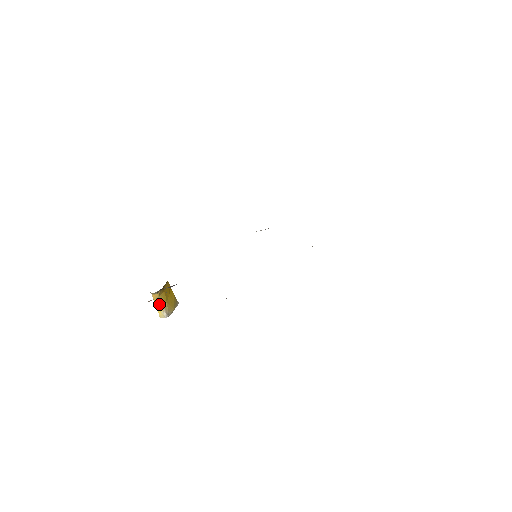
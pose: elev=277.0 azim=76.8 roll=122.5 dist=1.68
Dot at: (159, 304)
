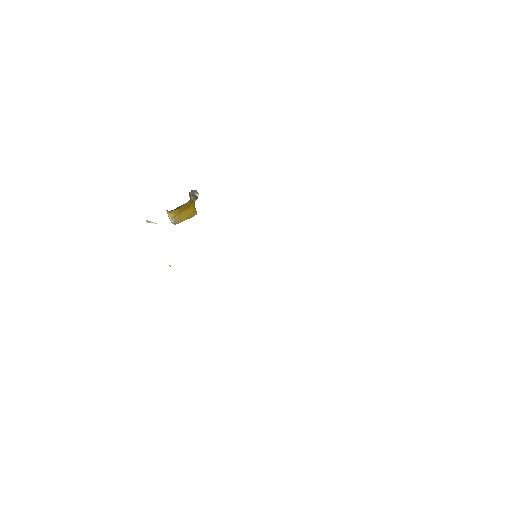
Dot at: (170, 214)
